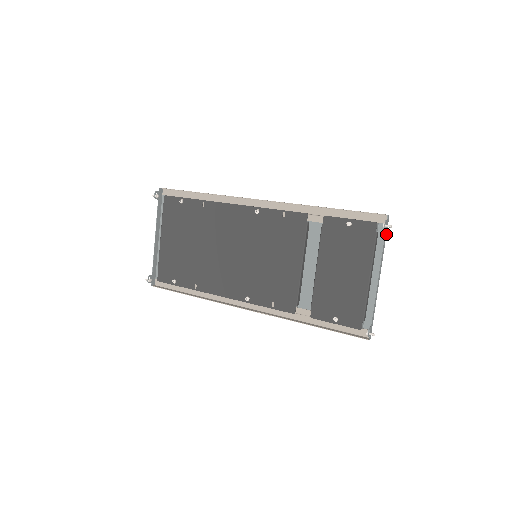
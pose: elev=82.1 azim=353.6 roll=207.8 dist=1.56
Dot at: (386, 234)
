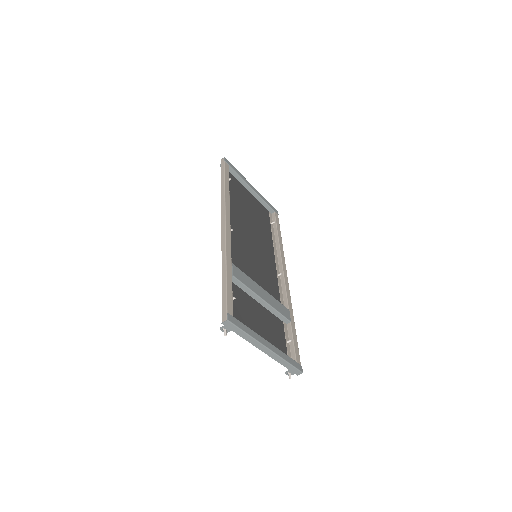
Dot at: (240, 329)
